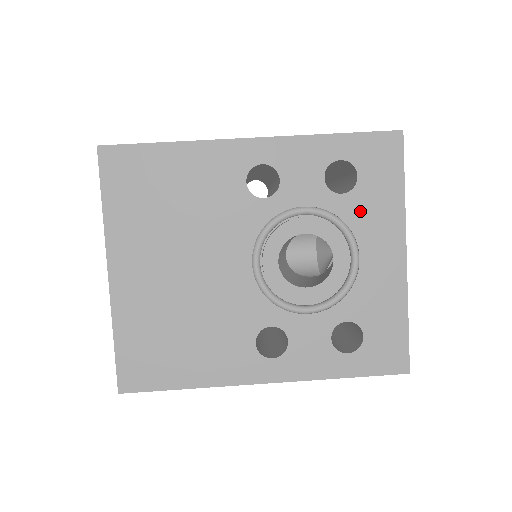
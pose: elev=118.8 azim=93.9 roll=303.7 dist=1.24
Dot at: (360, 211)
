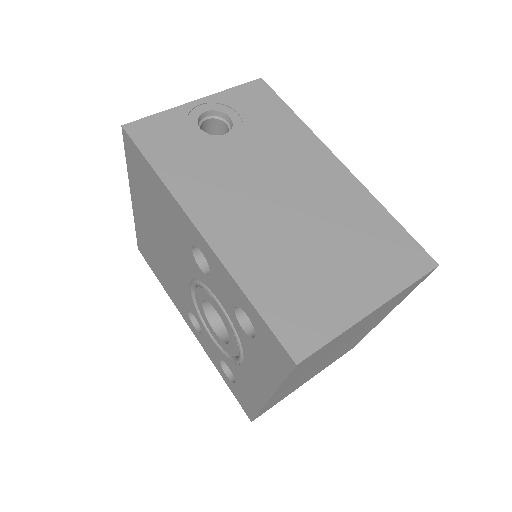
Dot at: (250, 350)
